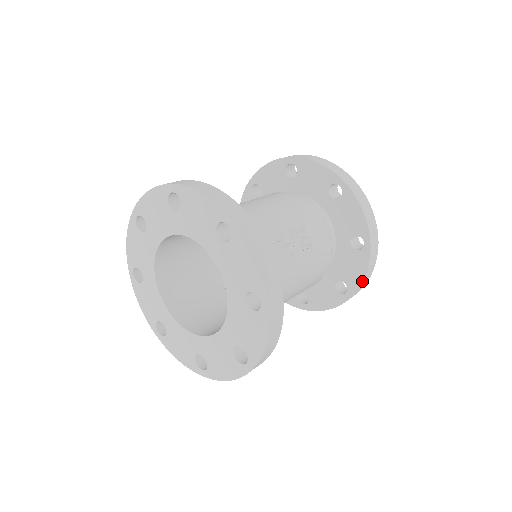
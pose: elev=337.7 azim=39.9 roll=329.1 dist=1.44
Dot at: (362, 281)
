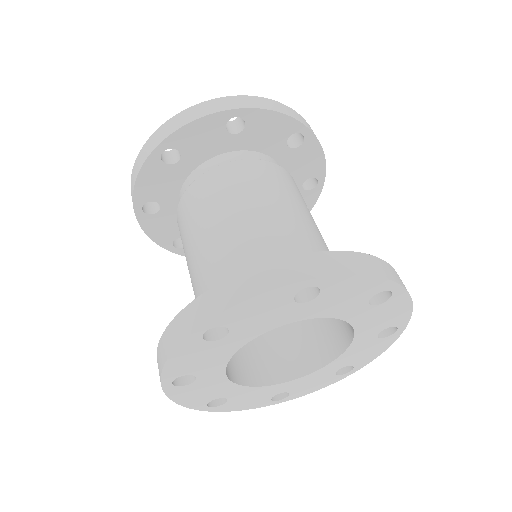
Dot at: occluded
